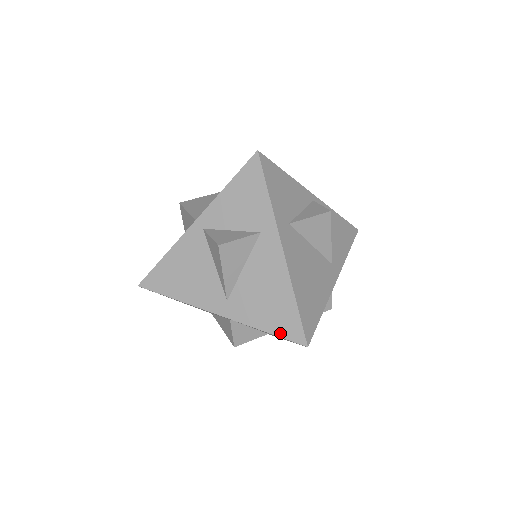
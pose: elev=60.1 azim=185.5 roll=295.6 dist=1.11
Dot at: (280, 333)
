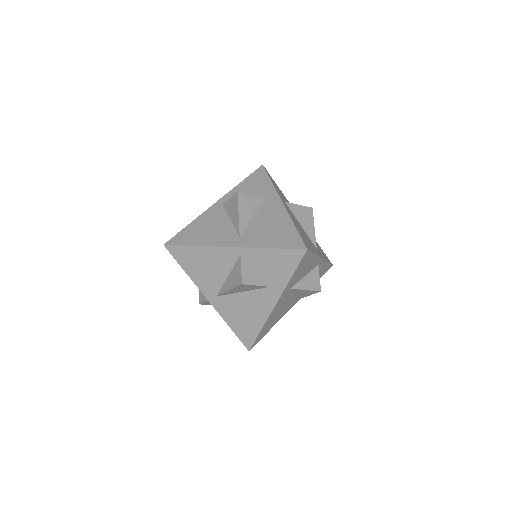
Dot at: (284, 246)
